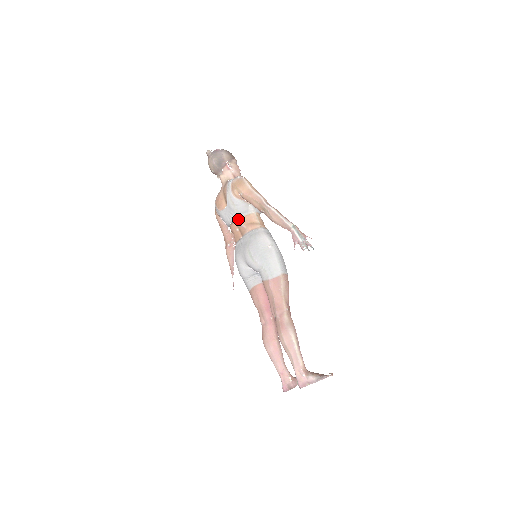
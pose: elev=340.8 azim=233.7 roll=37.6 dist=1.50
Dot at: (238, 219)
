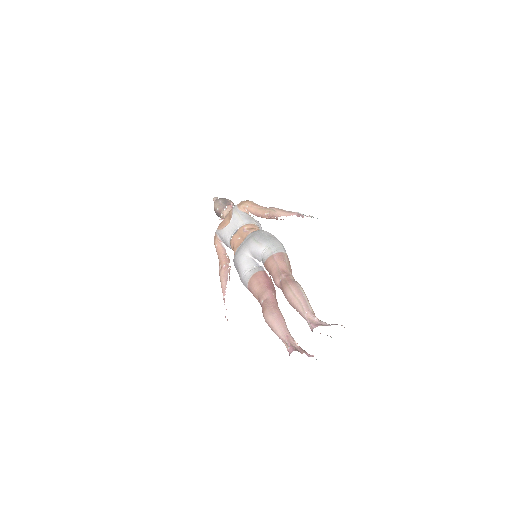
Dot at: (241, 227)
